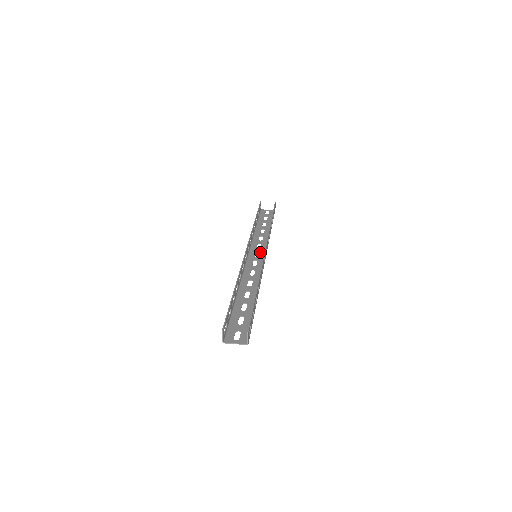
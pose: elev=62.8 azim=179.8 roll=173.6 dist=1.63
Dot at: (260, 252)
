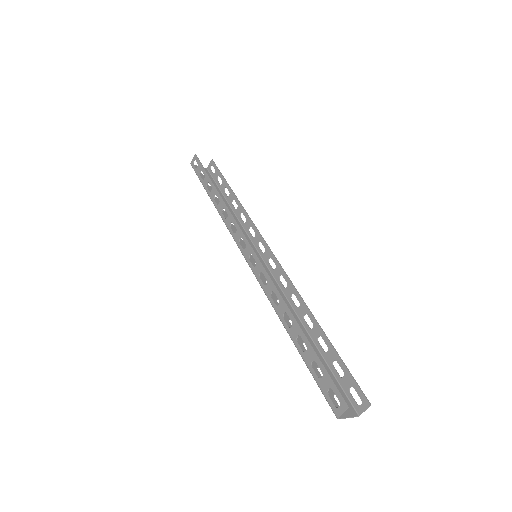
Dot at: occluded
